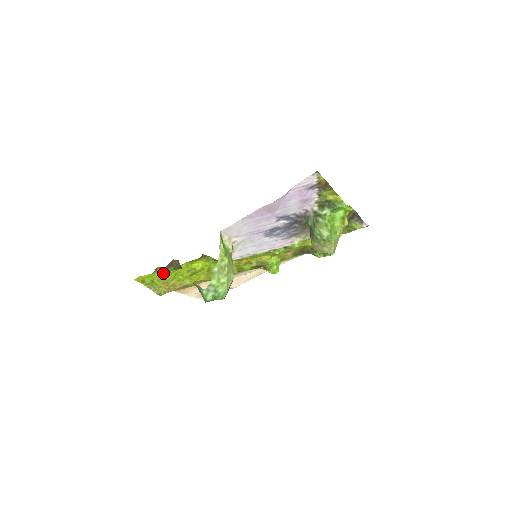
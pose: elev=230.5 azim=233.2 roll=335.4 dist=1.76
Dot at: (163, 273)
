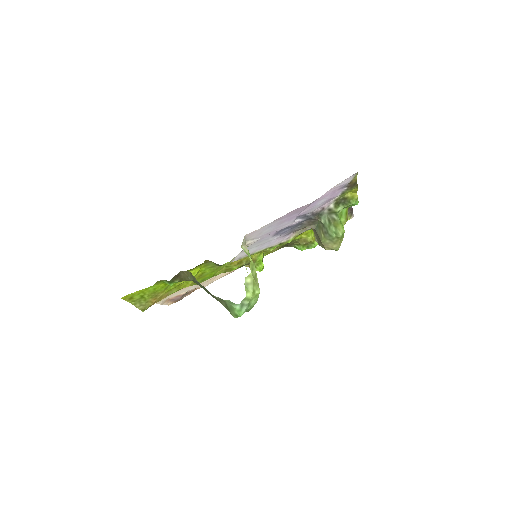
Dot at: (158, 286)
